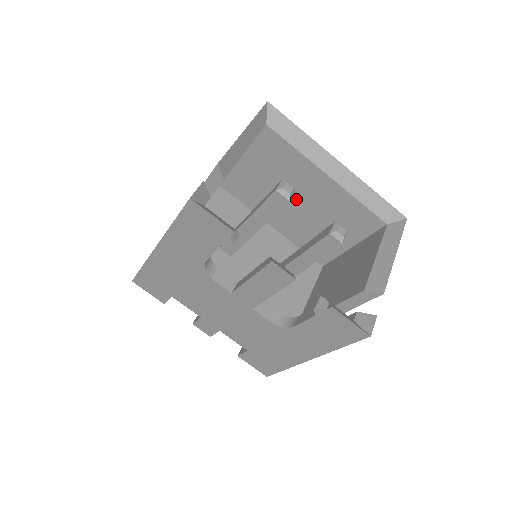
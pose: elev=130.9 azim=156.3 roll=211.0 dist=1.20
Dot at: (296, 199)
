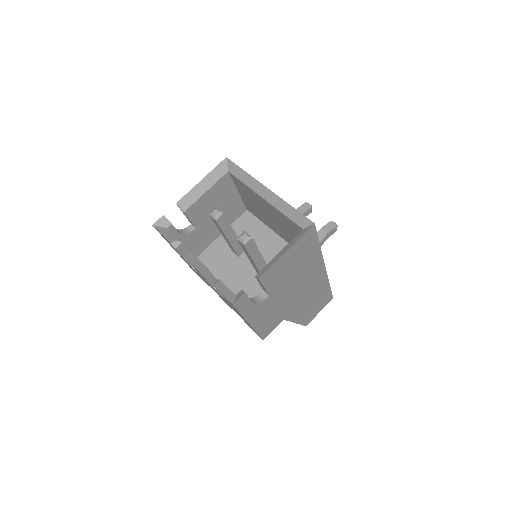
Dot at: (269, 215)
